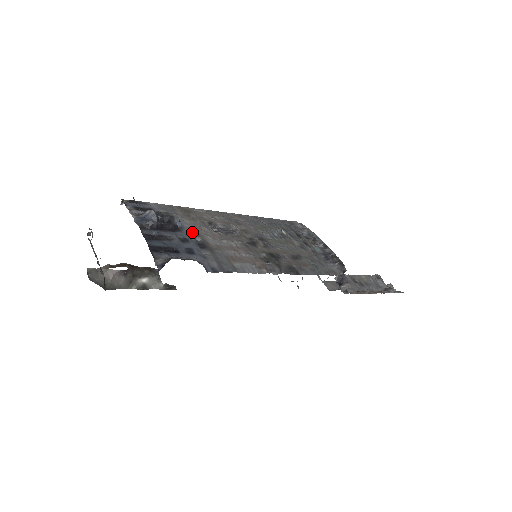
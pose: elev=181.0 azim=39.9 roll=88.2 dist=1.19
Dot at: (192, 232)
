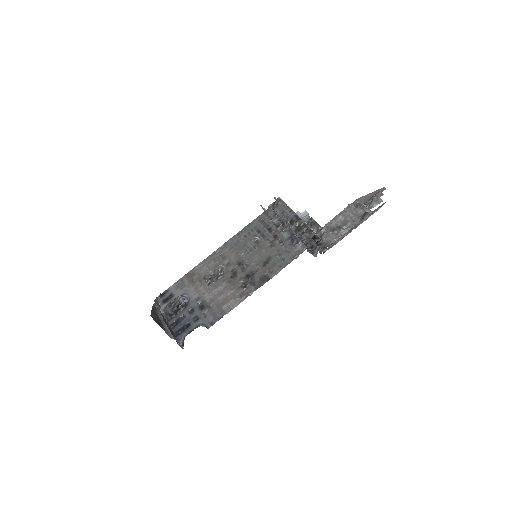
Dot at: (195, 299)
